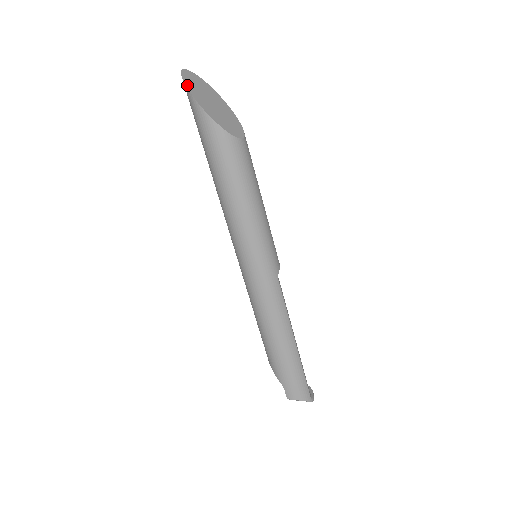
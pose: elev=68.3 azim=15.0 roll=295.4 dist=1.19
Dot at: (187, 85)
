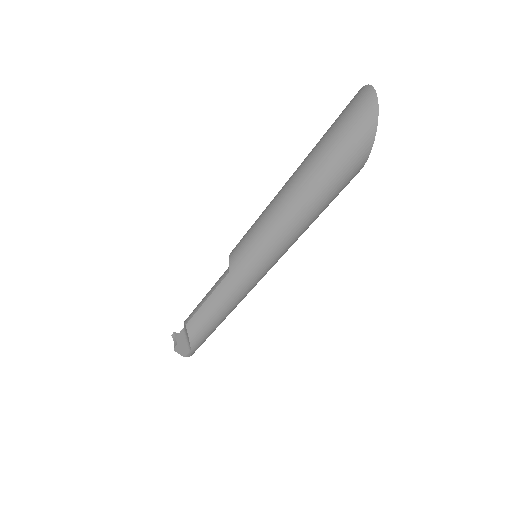
Dot at: (377, 119)
